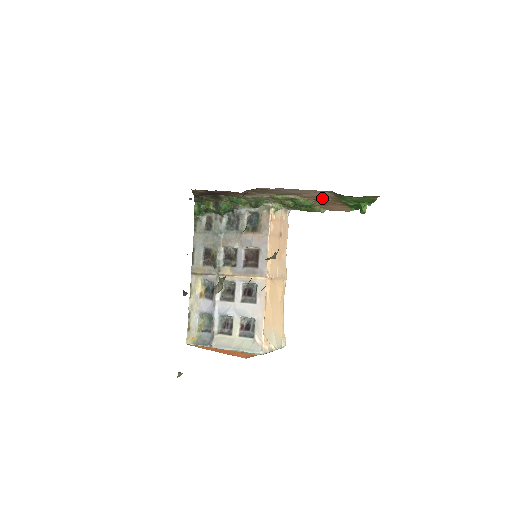
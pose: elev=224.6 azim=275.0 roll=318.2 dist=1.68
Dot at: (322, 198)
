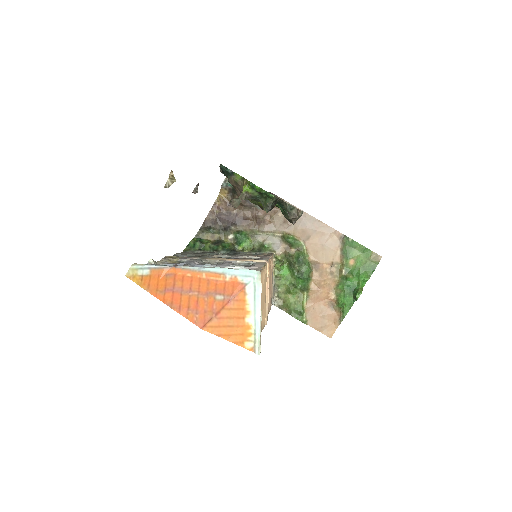
Dot at: (324, 264)
